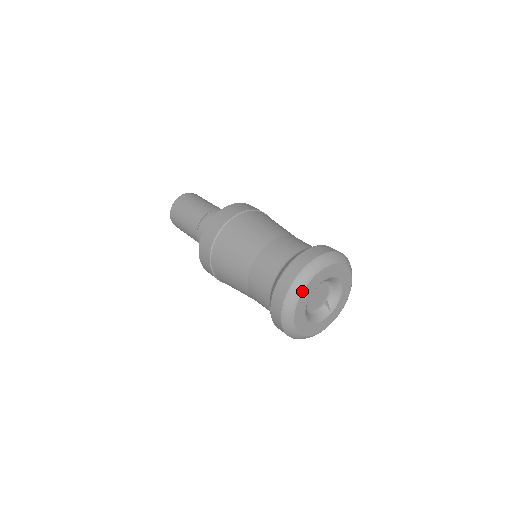
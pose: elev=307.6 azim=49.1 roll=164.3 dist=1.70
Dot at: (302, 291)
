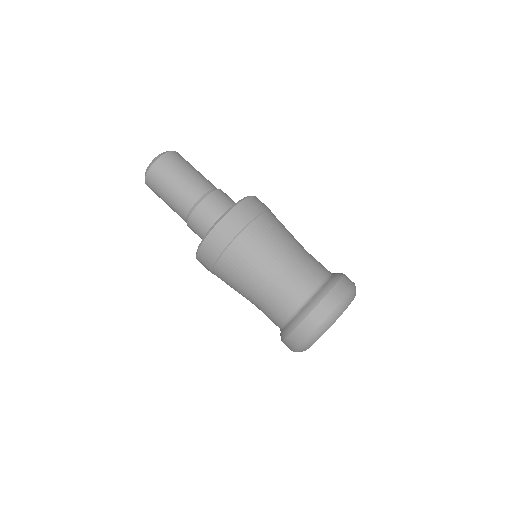
Dot at: (347, 307)
